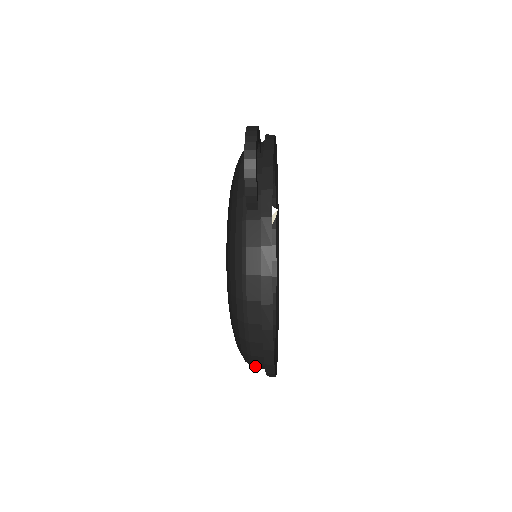
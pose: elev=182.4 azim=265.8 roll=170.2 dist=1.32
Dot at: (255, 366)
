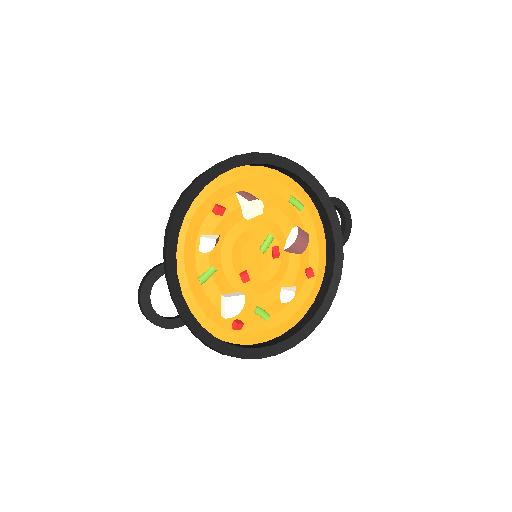
Dot at: occluded
